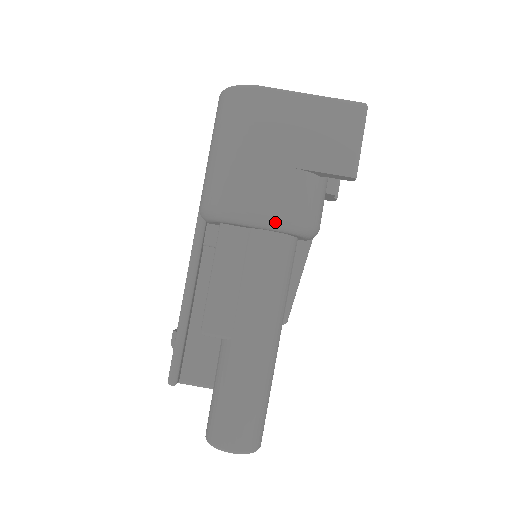
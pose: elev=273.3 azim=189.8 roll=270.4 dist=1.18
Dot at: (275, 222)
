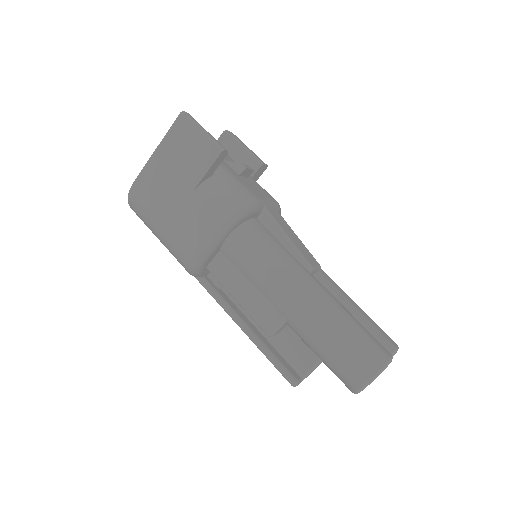
Dot at: (219, 230)
